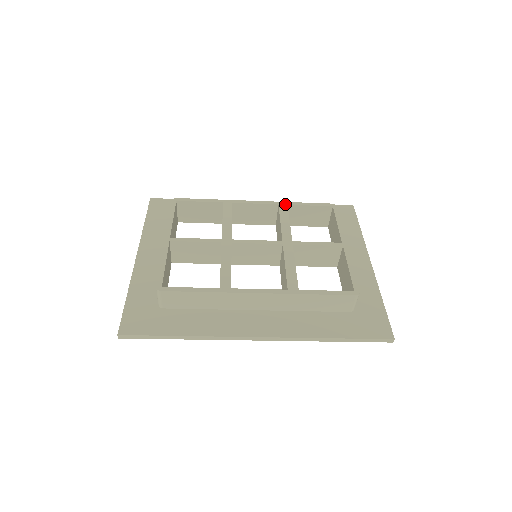
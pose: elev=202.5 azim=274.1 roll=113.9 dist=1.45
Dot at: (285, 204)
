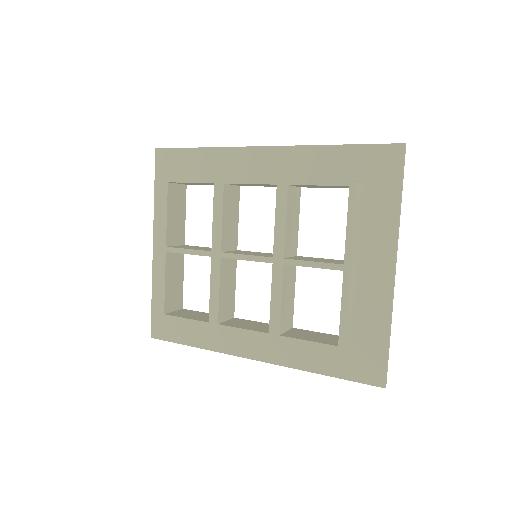
Dot at: (285, 184)
